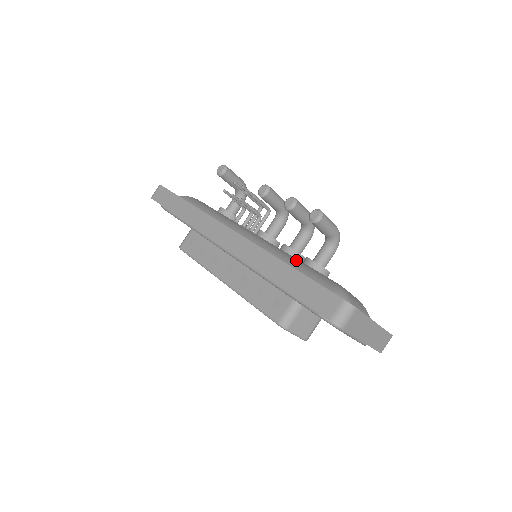
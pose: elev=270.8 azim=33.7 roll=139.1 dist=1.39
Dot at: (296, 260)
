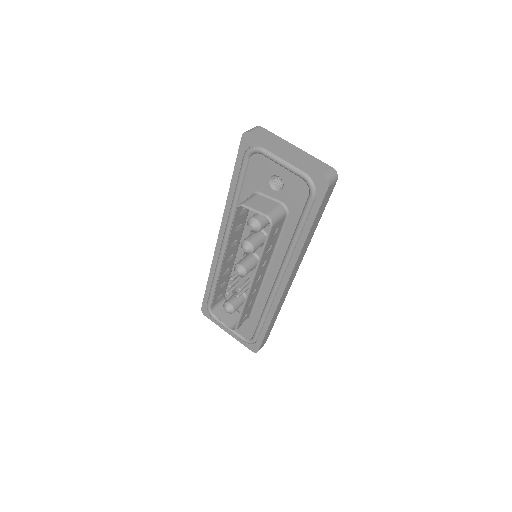
Dot at: occluded
